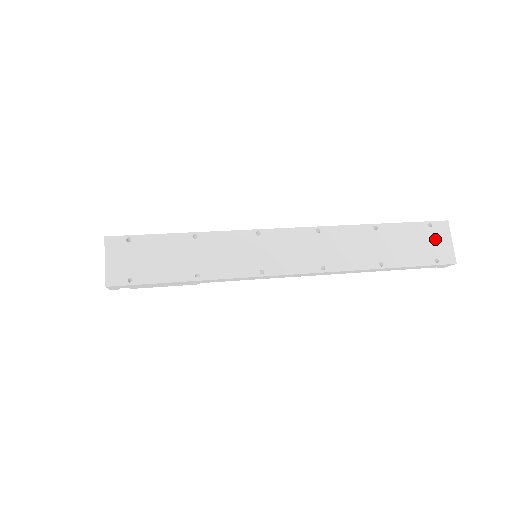
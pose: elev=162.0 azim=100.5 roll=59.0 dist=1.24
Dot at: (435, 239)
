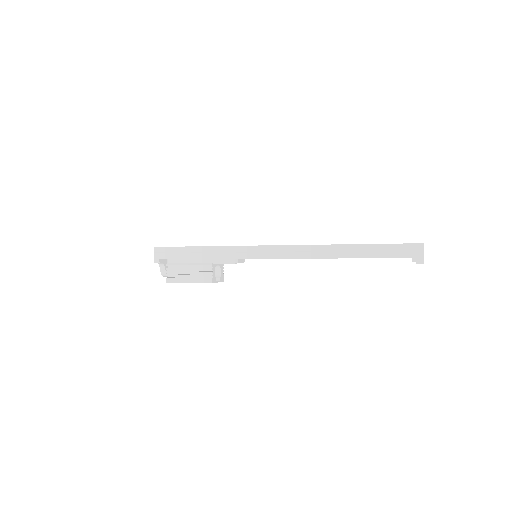
Dot at: occluded
